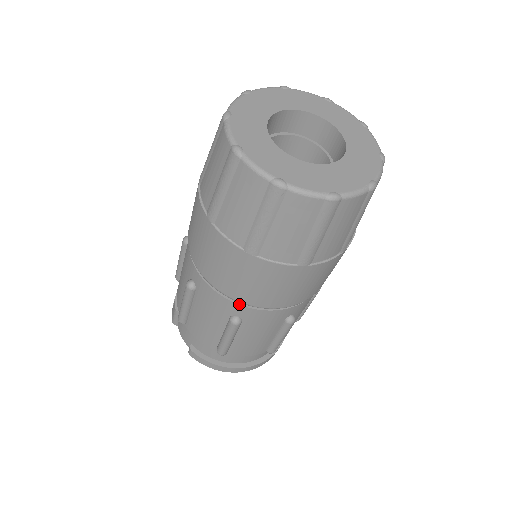
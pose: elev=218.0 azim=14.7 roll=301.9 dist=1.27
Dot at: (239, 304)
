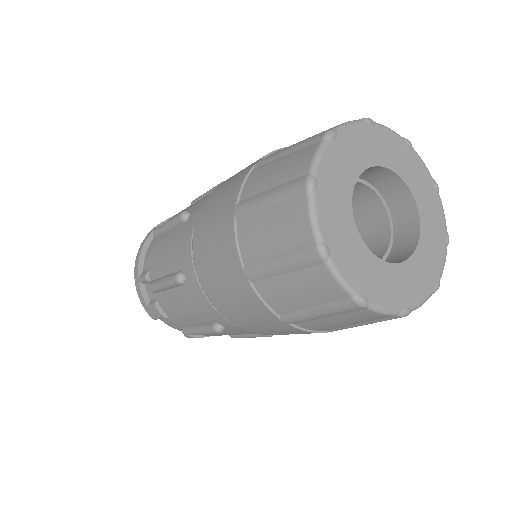
Dot at: occluded
